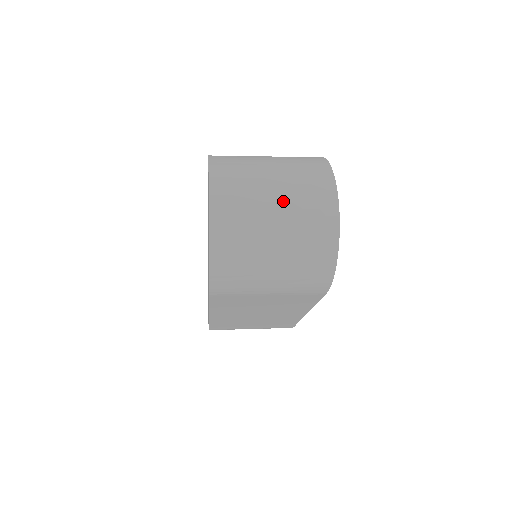
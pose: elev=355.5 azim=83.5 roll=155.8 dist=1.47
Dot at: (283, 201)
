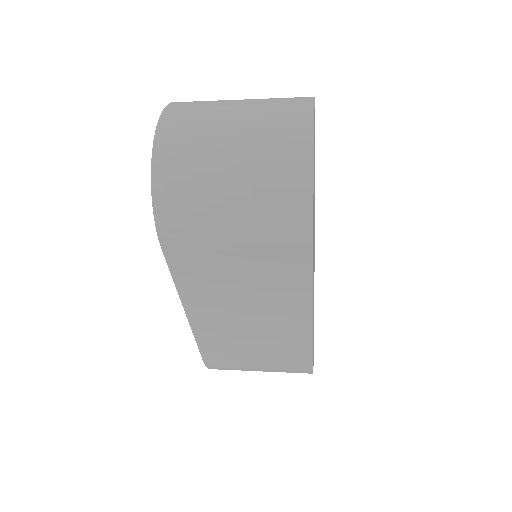
Dot at: (244, 116)
